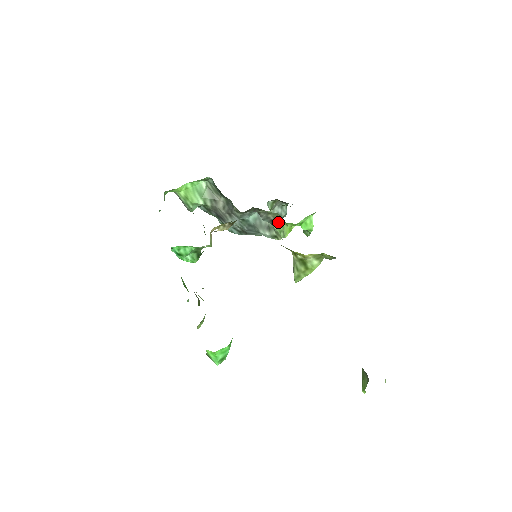
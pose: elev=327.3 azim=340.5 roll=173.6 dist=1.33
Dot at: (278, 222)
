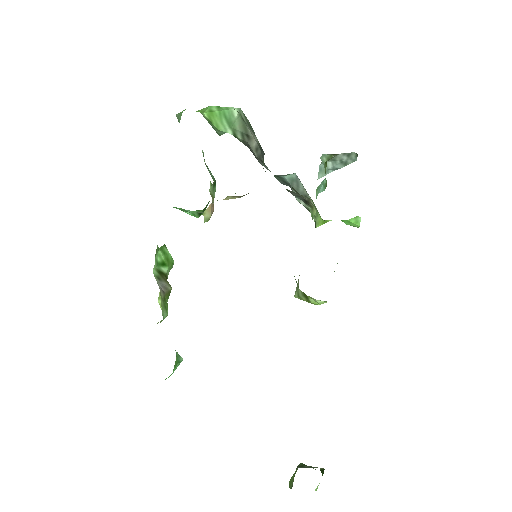
Dot at: (312, 206)
